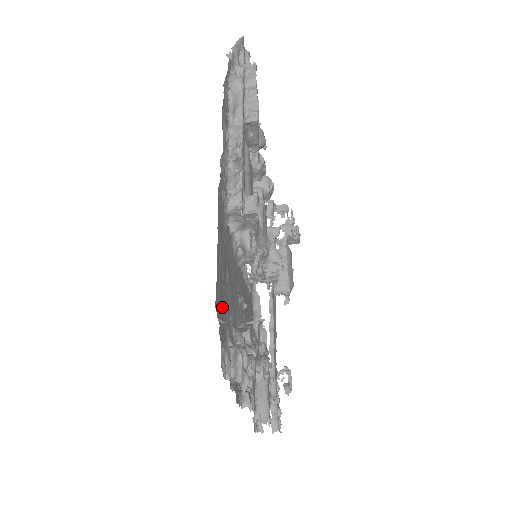
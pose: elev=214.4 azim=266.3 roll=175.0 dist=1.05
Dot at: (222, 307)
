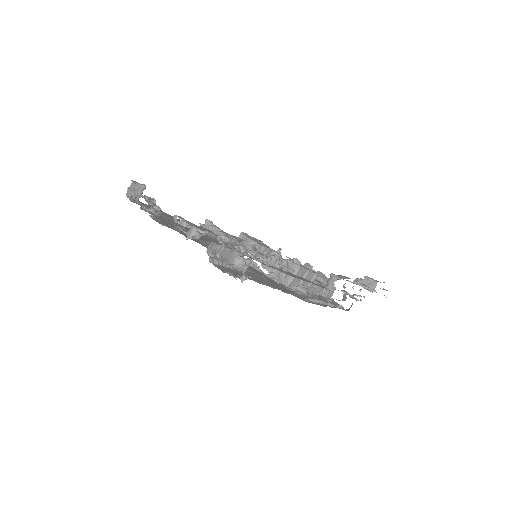
Dot at: (155, 212)
